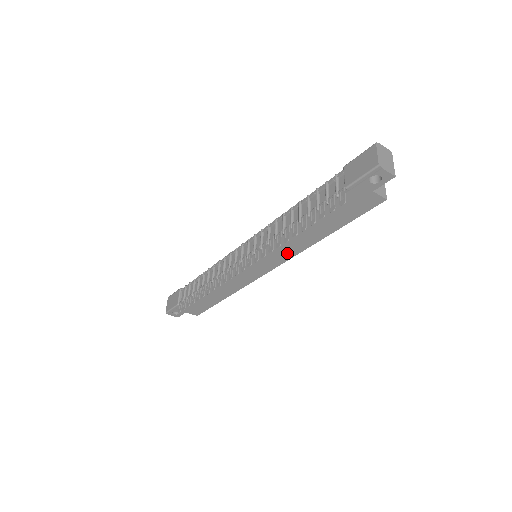
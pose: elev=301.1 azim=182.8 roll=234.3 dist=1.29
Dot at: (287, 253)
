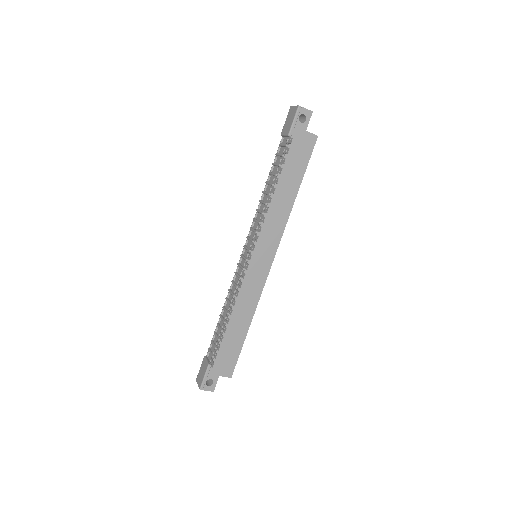
Dot at: (277, 229)
